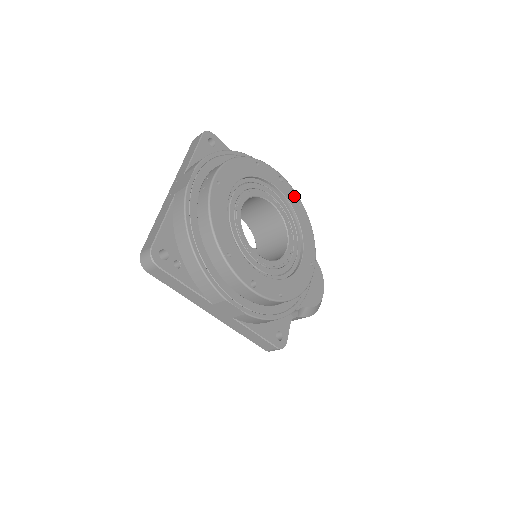
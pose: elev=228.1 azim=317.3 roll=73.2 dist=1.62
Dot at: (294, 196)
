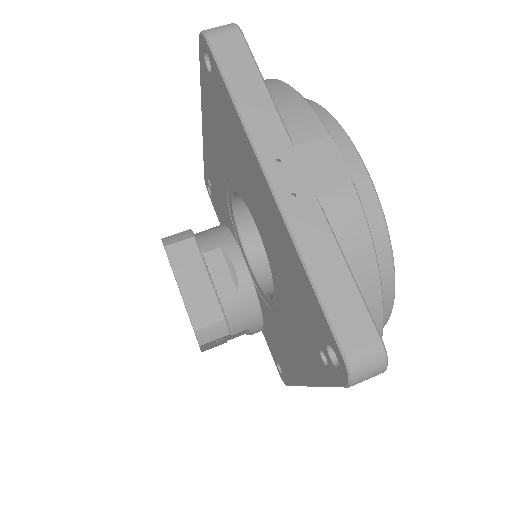
Dot at: occluded
